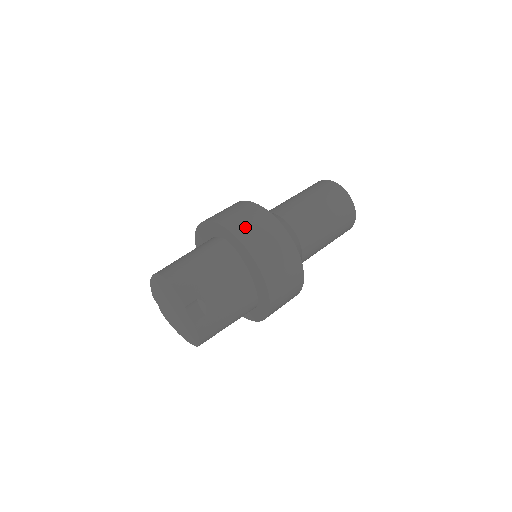
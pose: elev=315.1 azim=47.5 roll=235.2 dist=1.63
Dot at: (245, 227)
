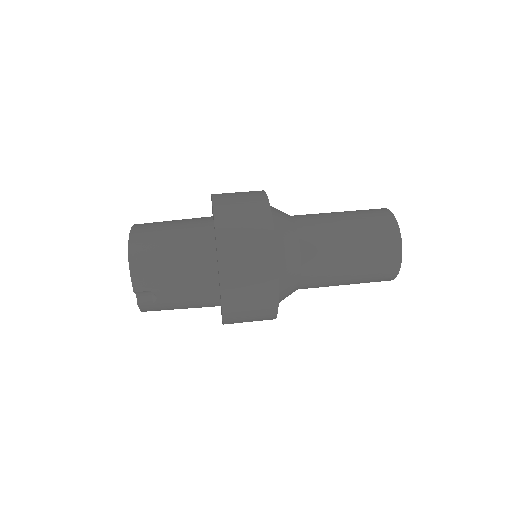
Dot at: (236, 257)
